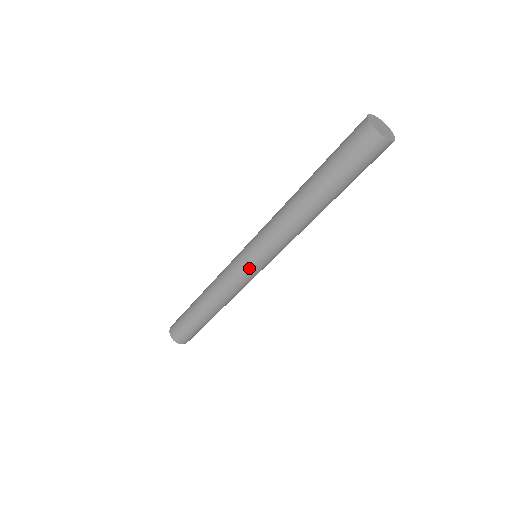
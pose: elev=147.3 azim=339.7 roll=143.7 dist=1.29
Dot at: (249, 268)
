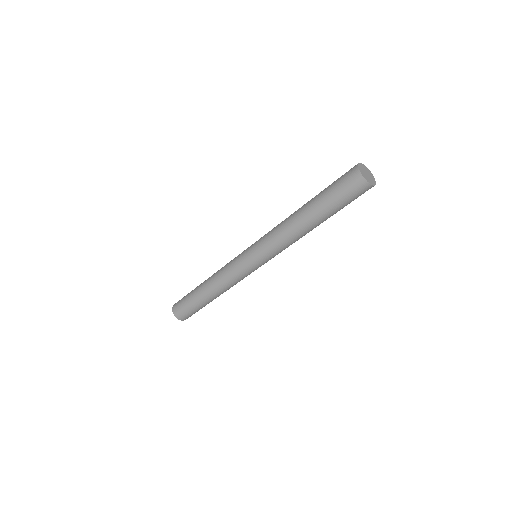
Dot at: (245, 257)
